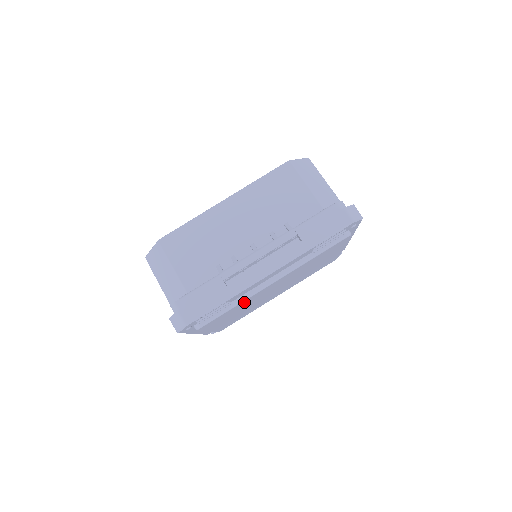
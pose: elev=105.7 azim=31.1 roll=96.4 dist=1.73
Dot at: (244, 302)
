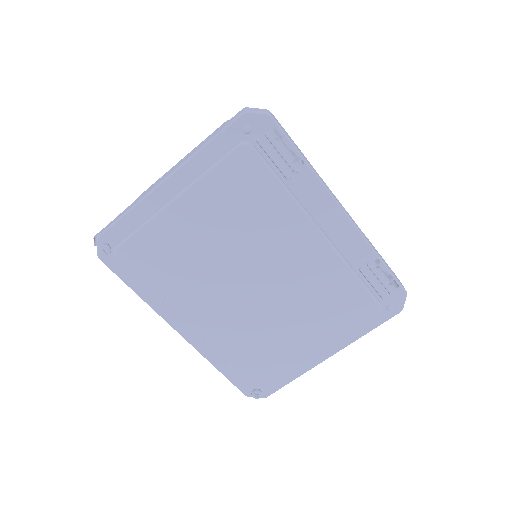
Dot at: (281, 206)
